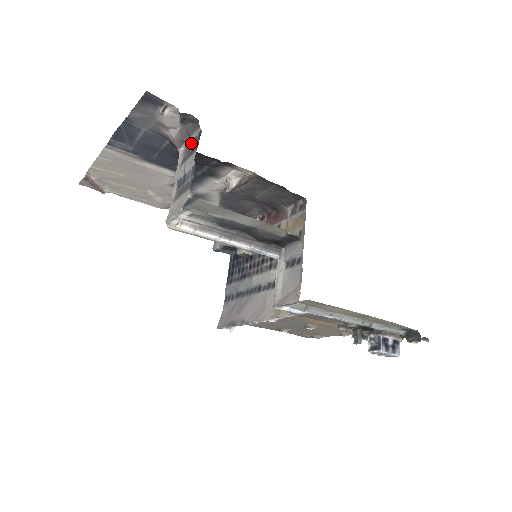
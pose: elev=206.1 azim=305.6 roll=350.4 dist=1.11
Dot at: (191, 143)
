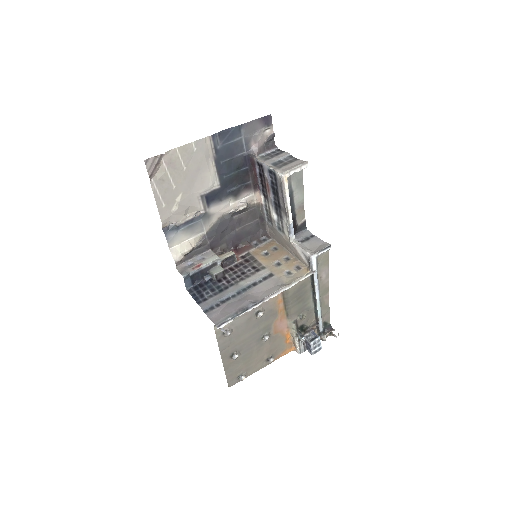
Dot at: (268, 154)
